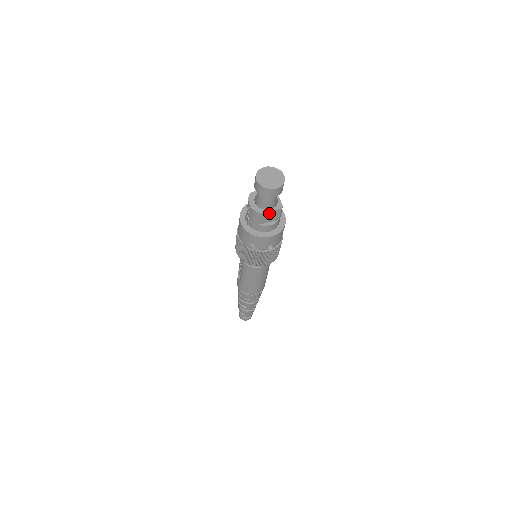
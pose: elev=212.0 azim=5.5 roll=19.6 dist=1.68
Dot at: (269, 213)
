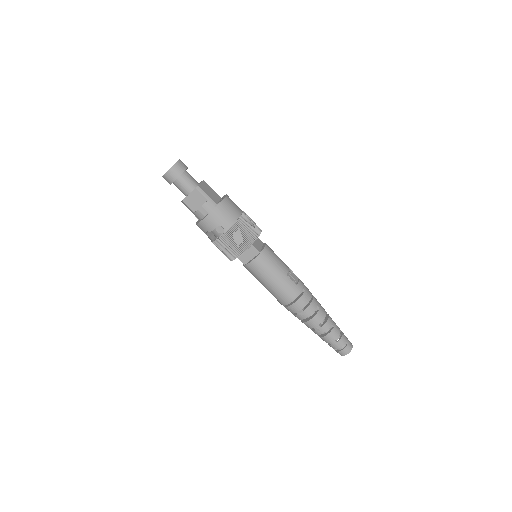
Dot at: (190, 197)
